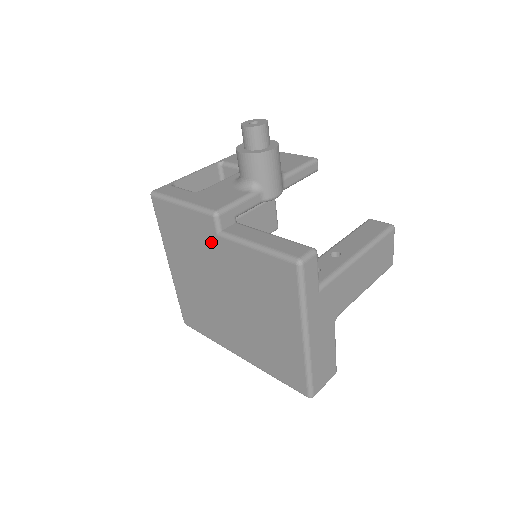
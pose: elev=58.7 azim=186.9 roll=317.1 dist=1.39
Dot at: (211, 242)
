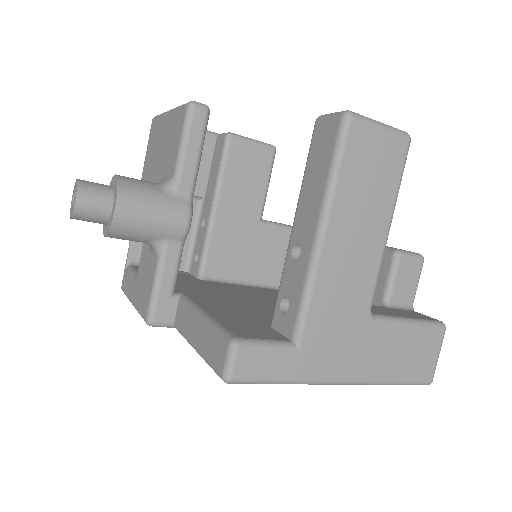
Dot at: occluded
